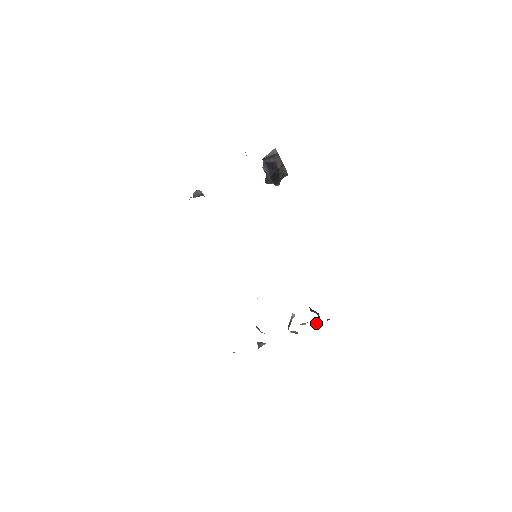
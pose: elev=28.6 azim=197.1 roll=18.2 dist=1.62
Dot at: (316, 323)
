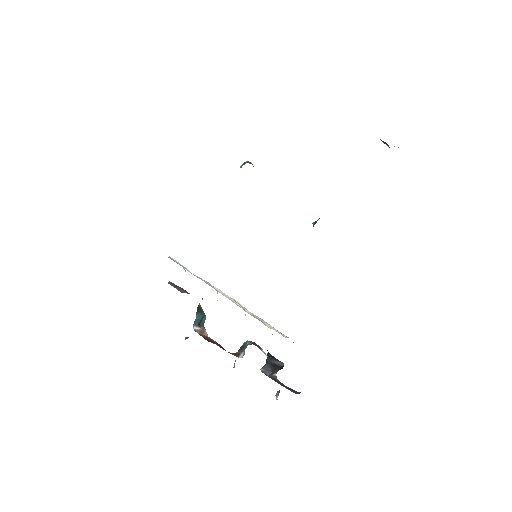
Dot at: (275, 371)
